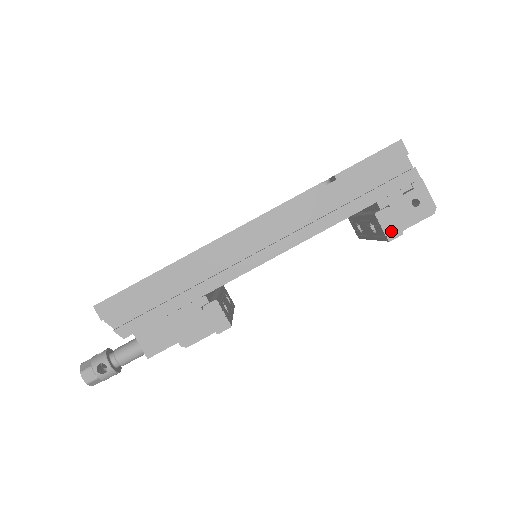
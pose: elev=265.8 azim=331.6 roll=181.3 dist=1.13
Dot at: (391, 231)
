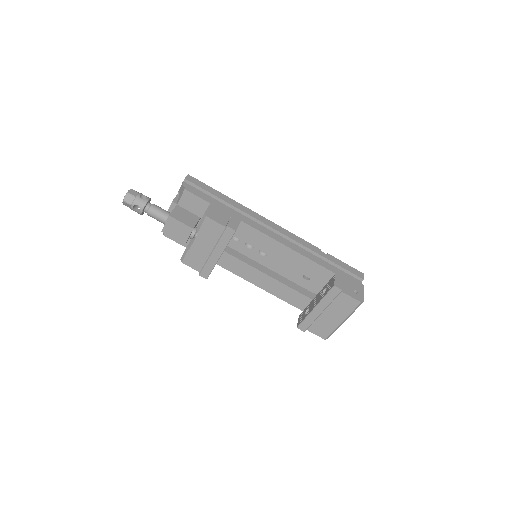
Dot at: (338, 284)
